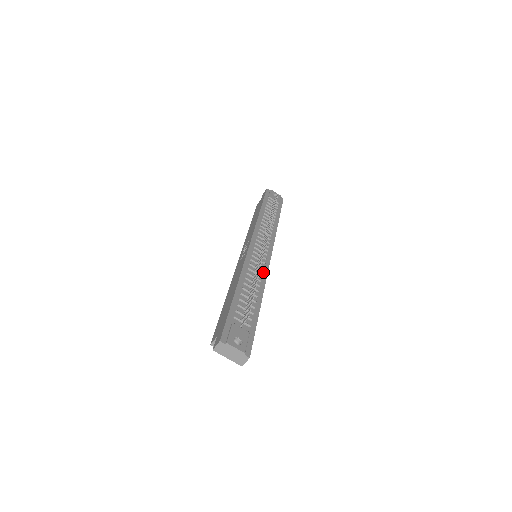
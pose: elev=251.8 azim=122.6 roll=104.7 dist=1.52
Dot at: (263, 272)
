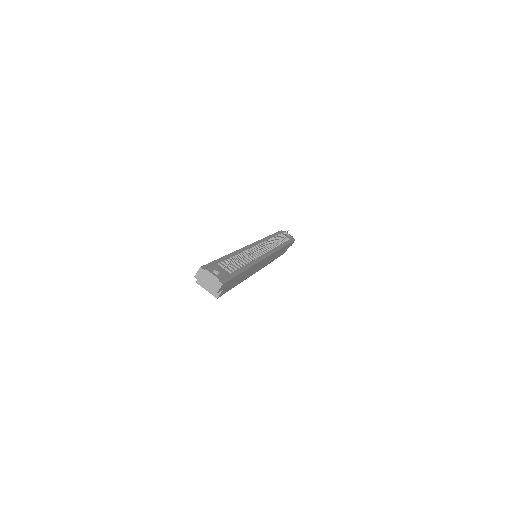
Dot at: (257, 259)
